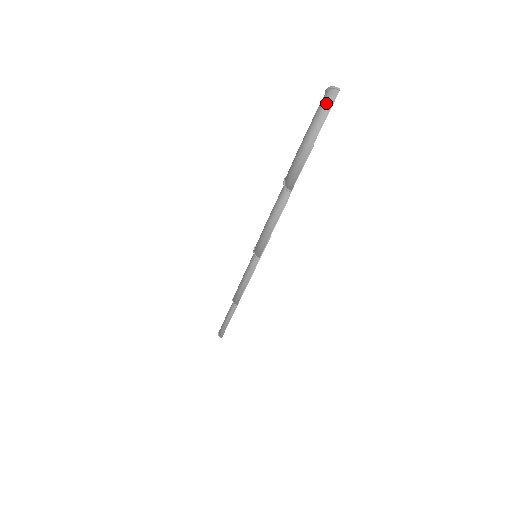
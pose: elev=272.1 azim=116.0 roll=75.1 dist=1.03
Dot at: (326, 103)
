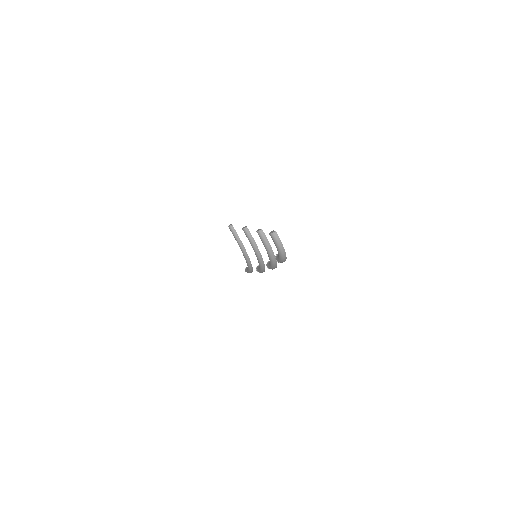
Dot at: (277, 241)
